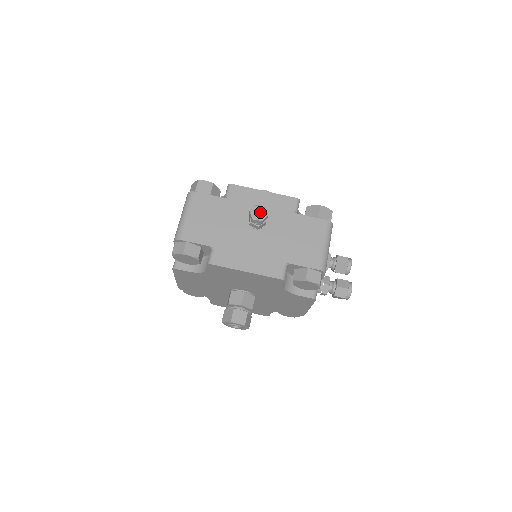
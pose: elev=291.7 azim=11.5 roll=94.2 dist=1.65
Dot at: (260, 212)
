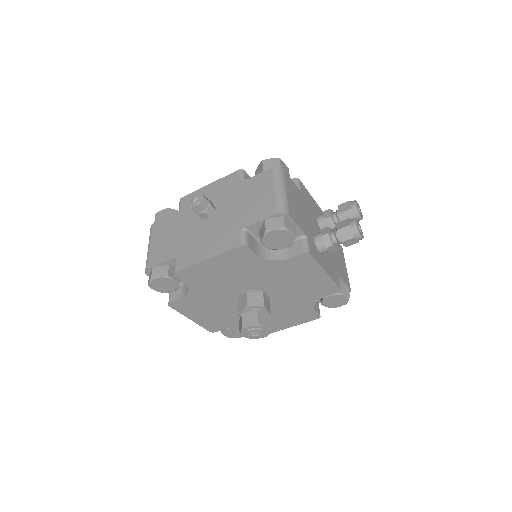
Dot at: (194, 197)
